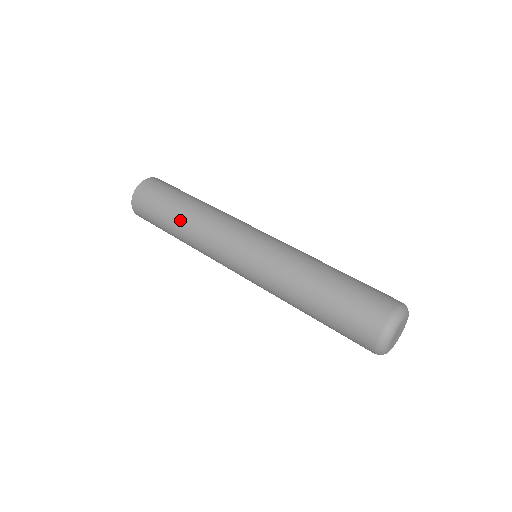
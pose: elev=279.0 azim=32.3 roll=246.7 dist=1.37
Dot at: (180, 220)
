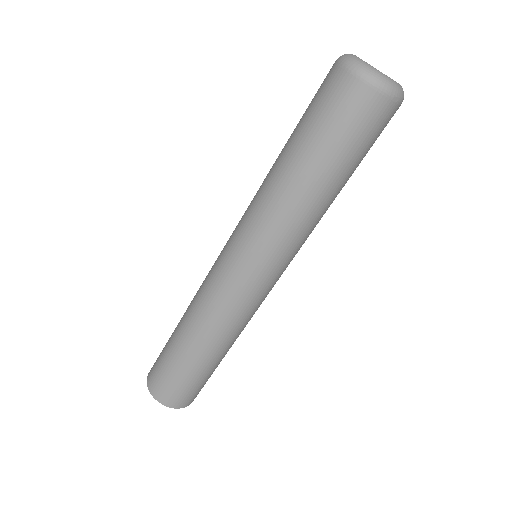
Dot at: (187, 338)
